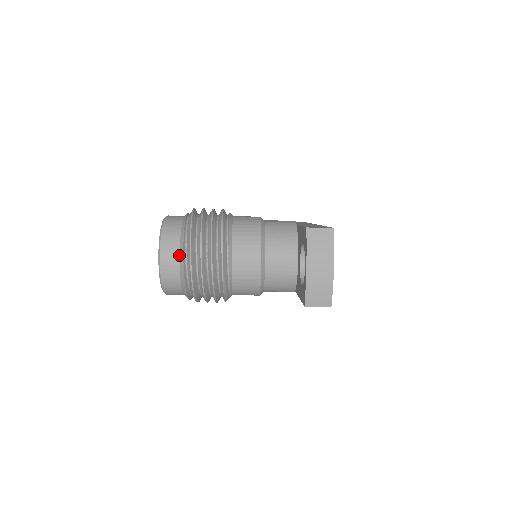
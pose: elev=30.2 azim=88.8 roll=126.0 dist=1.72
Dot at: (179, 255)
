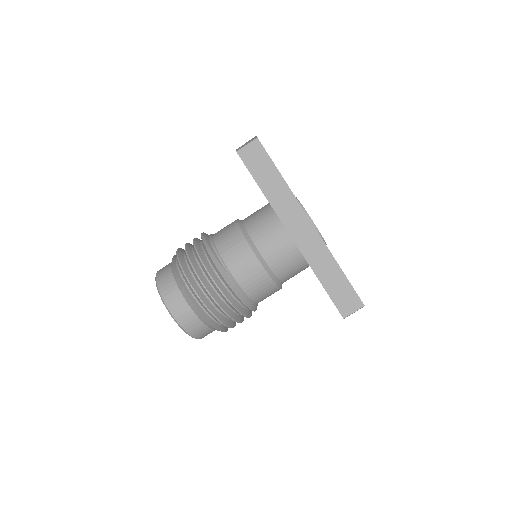
Dot at: occluded
